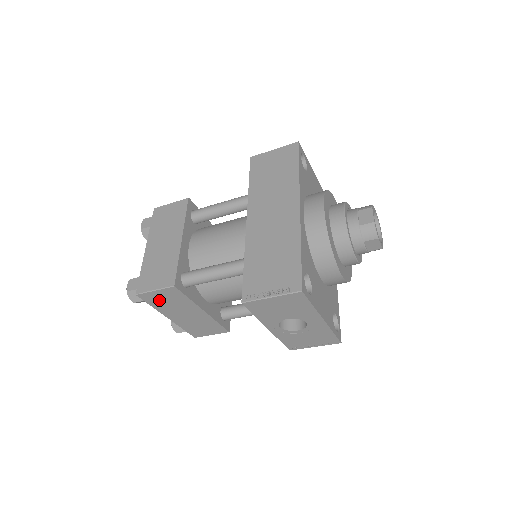
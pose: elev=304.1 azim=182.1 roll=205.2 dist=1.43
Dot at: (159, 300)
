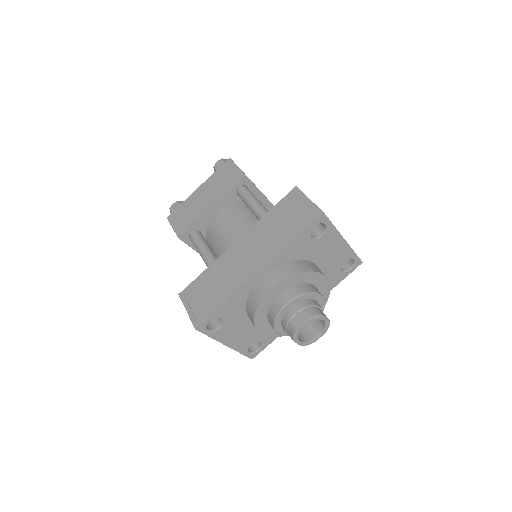
Dot at: occluded
